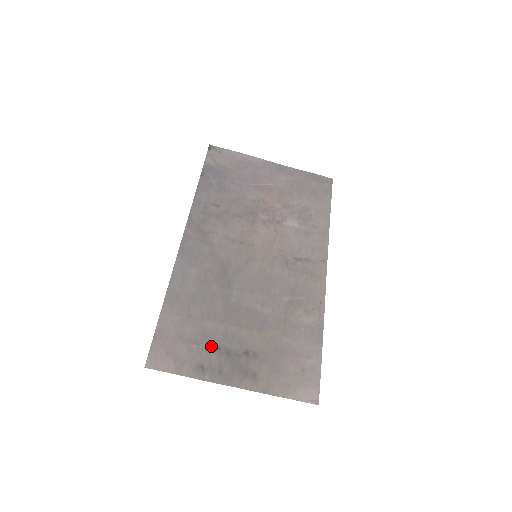
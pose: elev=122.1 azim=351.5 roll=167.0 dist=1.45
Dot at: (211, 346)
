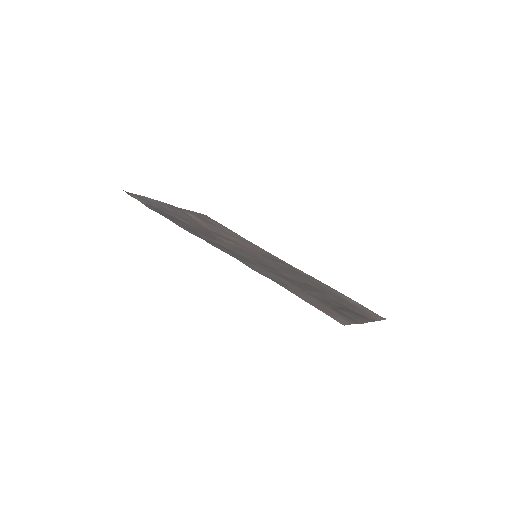
Dot at: (331, 305)
